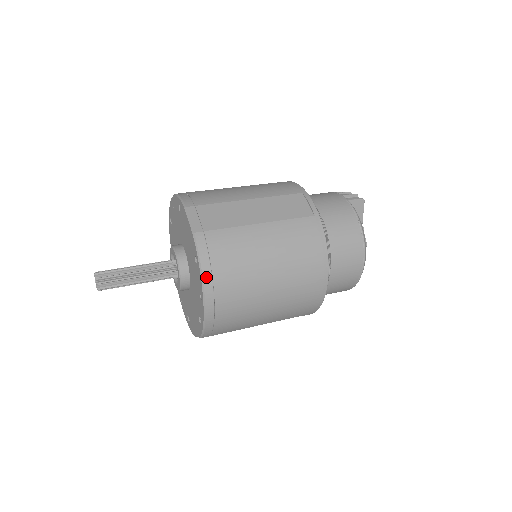
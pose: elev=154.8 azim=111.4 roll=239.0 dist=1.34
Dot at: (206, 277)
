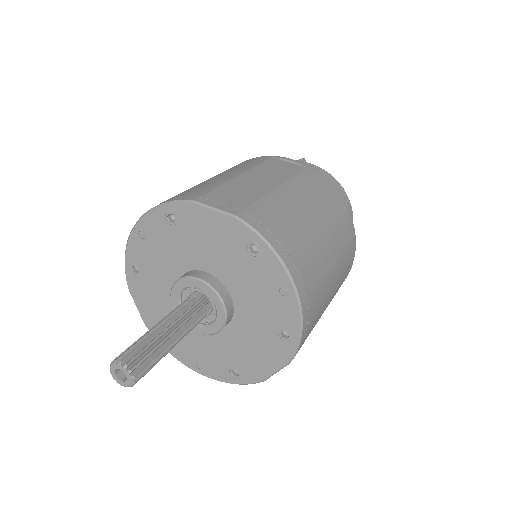
Dot at: (284, 258)
